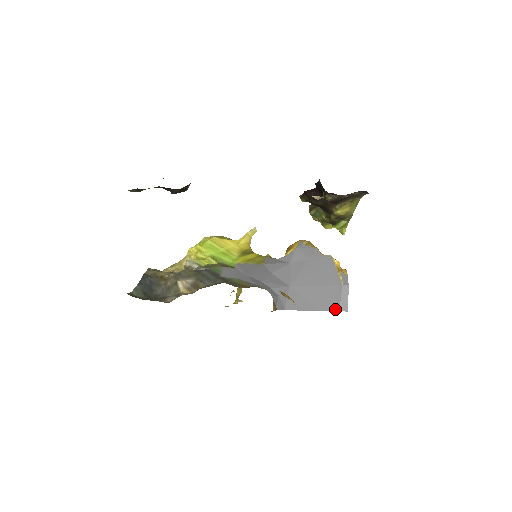
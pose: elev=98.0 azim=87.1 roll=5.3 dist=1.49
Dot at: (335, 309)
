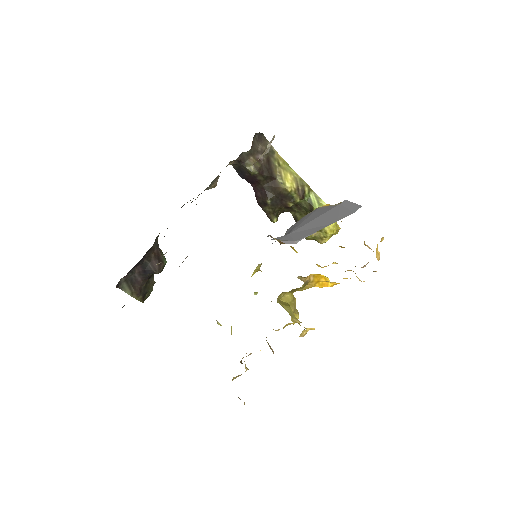
Dot at: (349, 214)
